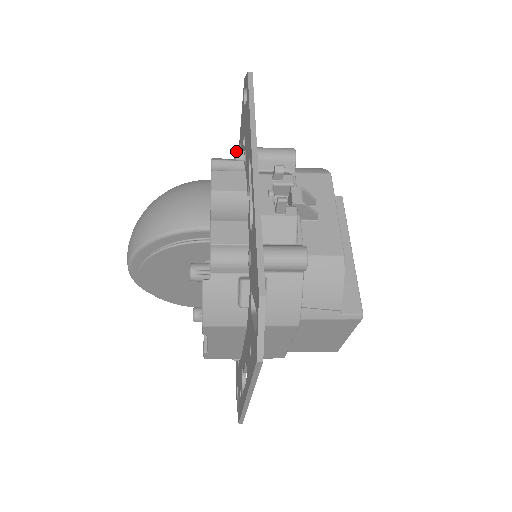
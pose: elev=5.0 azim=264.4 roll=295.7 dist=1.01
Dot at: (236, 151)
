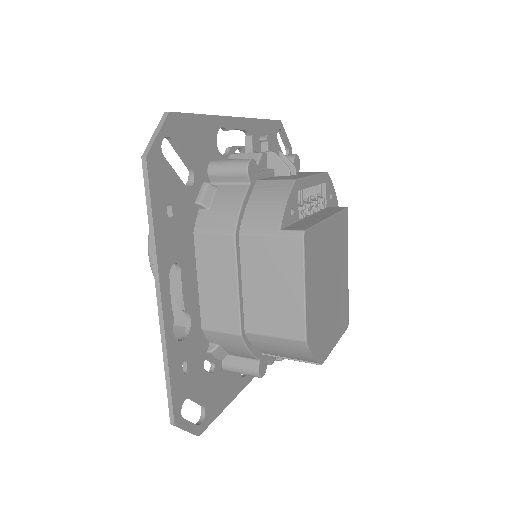
Dot at: occluded
